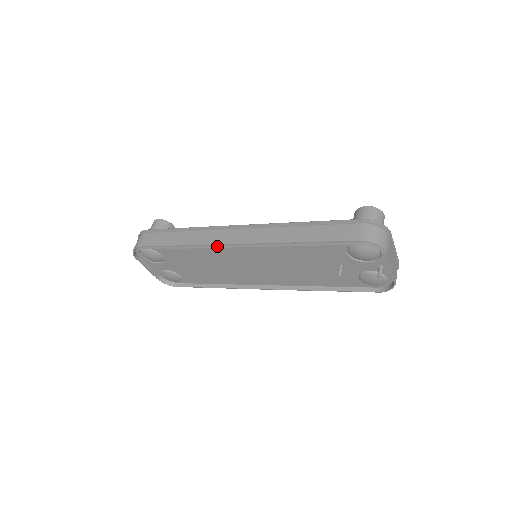
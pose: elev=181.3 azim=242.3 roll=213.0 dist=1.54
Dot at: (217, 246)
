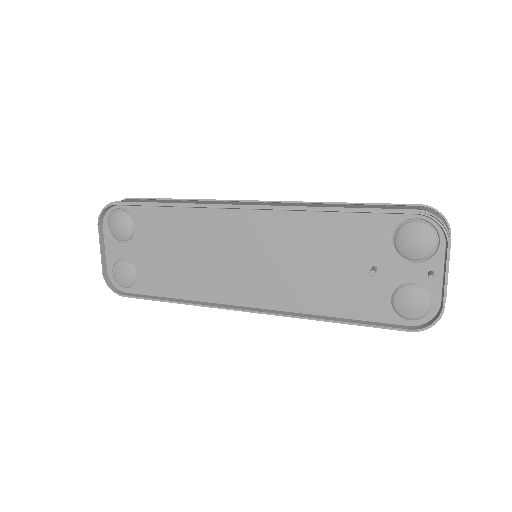
Dot at: (222, 206)
